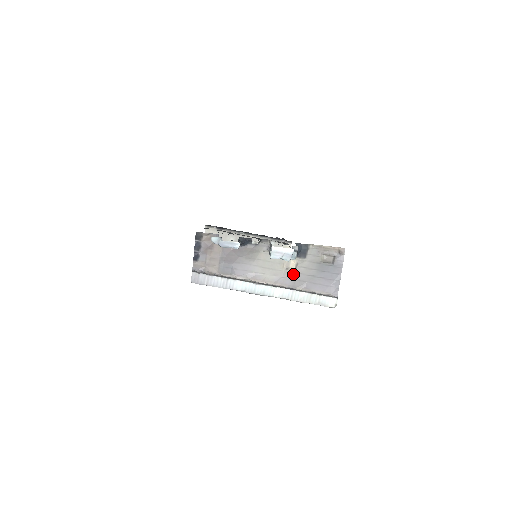
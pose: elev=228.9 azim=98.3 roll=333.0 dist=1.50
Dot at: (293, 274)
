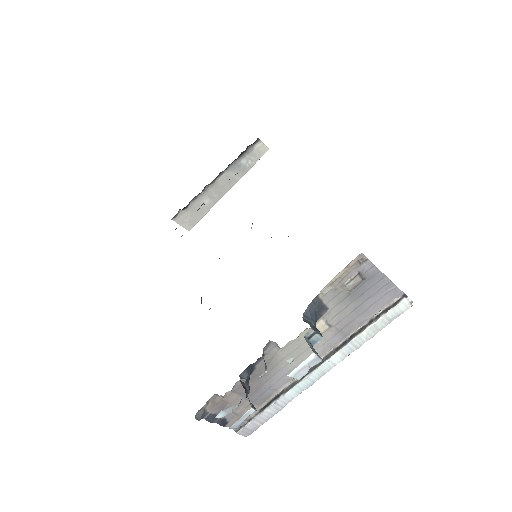
Dot at: (332, 330)
